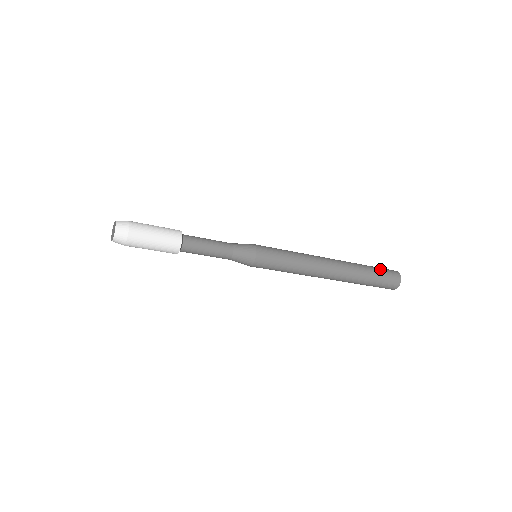
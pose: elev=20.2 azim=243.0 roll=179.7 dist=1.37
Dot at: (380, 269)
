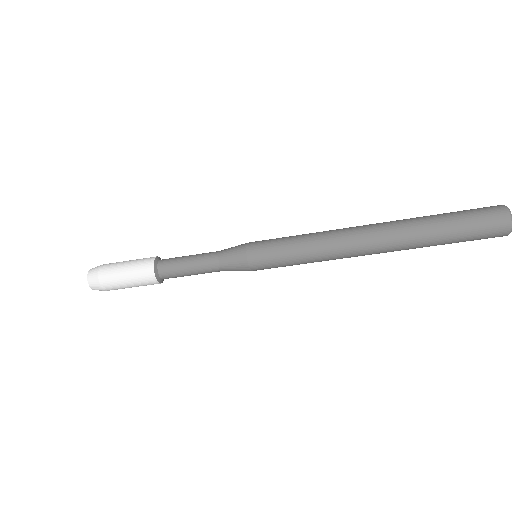
Dot at: (462, 211)
